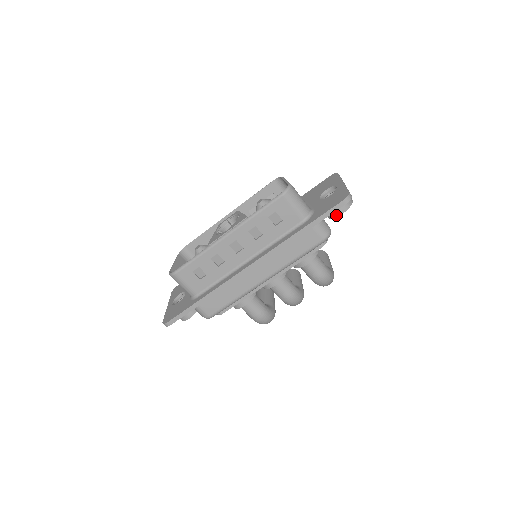
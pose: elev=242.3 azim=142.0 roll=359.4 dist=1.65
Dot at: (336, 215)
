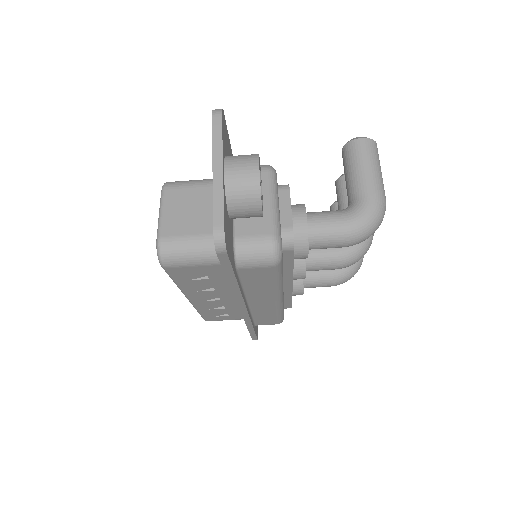
Dot at: (258, 216)
